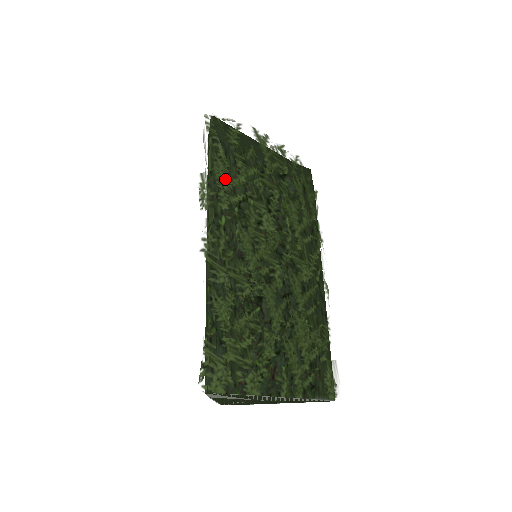
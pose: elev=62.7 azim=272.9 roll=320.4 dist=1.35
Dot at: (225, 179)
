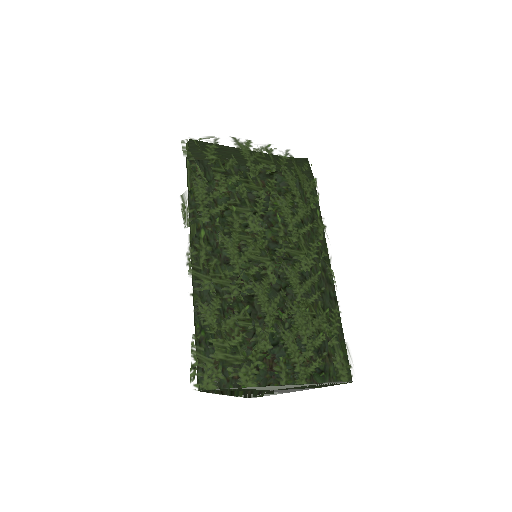
Dot at: (205, 194)
